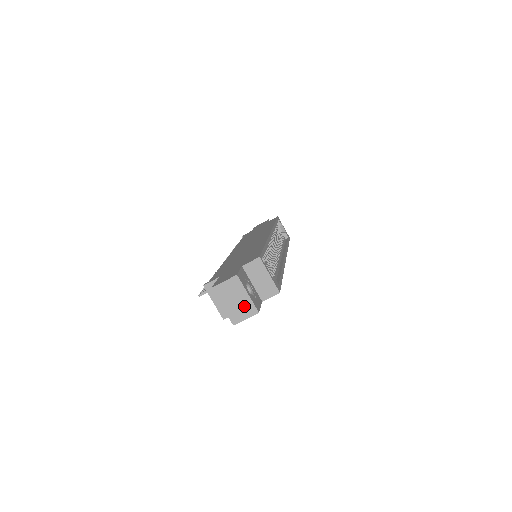
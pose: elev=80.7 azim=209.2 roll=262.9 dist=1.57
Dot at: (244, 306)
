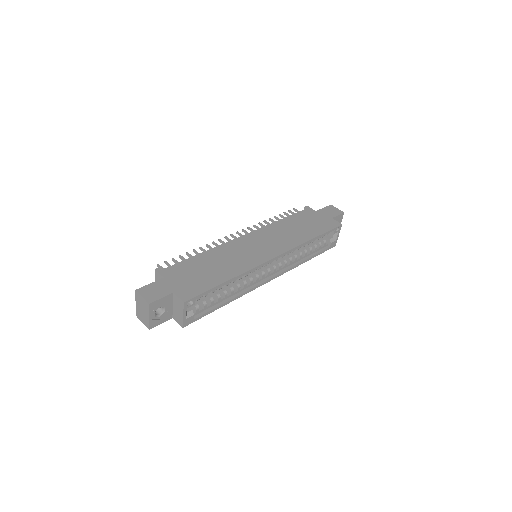
Dot at: (145, 318)
